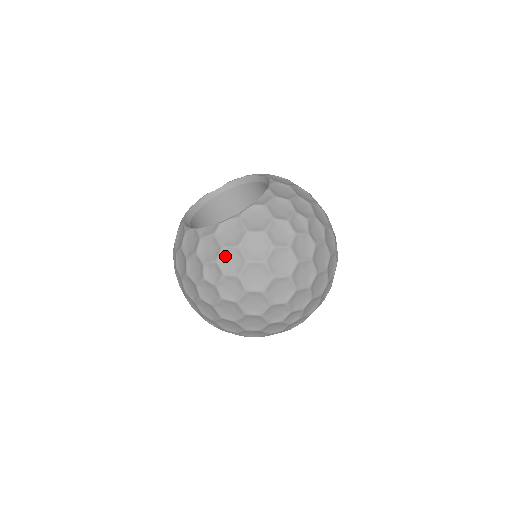
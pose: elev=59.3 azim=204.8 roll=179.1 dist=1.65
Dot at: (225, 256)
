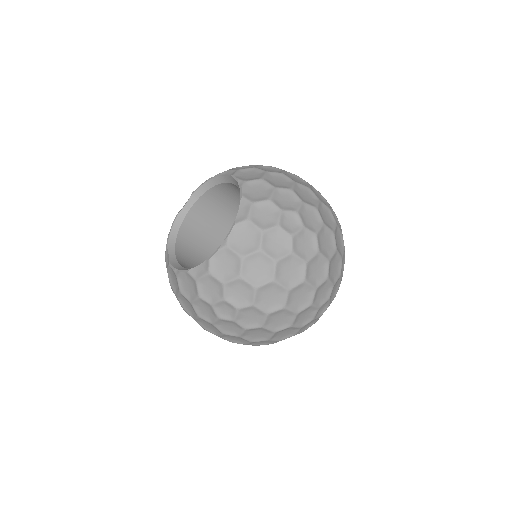
Dot at: (230, 291)
